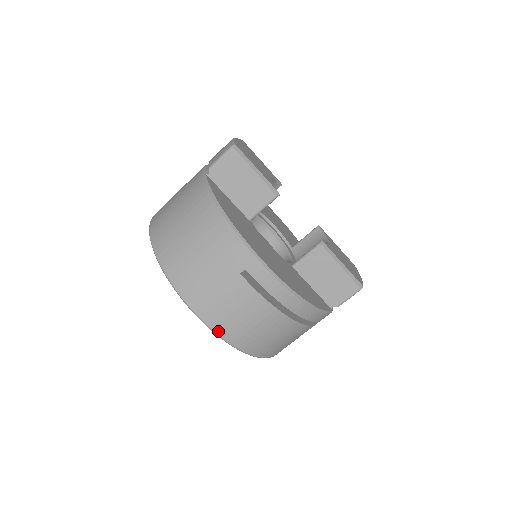
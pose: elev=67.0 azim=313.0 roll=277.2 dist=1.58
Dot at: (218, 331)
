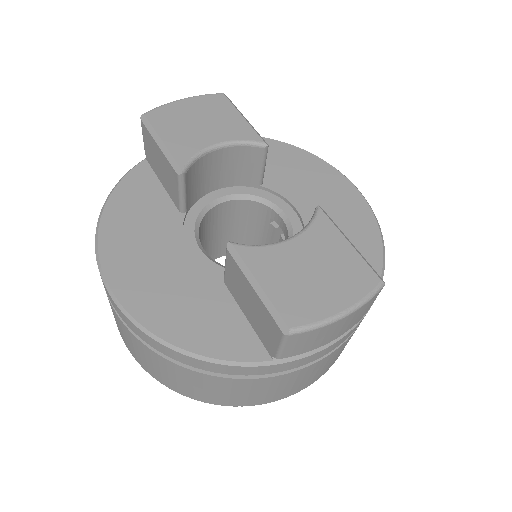
Dot at: (132, 354)
